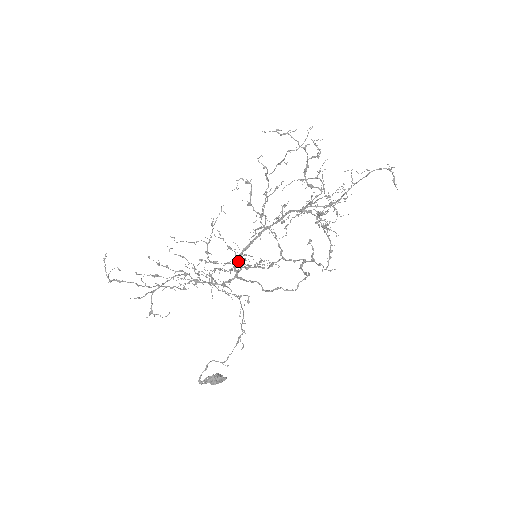
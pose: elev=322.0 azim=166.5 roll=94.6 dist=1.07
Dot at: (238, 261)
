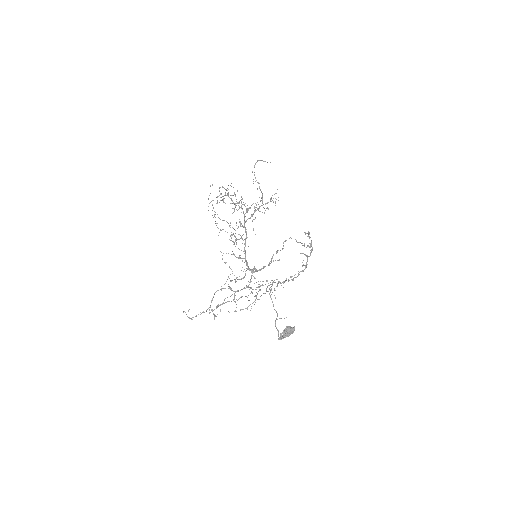
Dot at: (247, 265)
